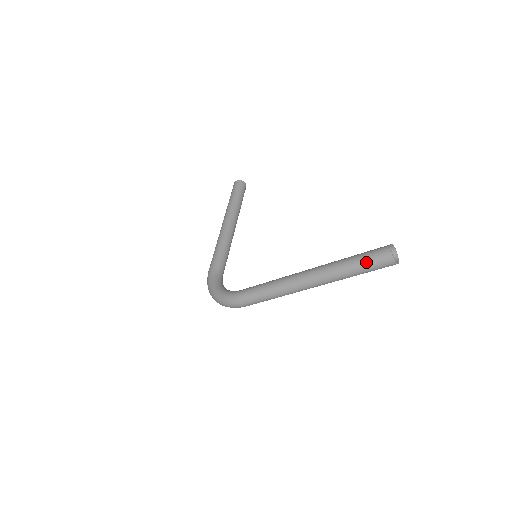
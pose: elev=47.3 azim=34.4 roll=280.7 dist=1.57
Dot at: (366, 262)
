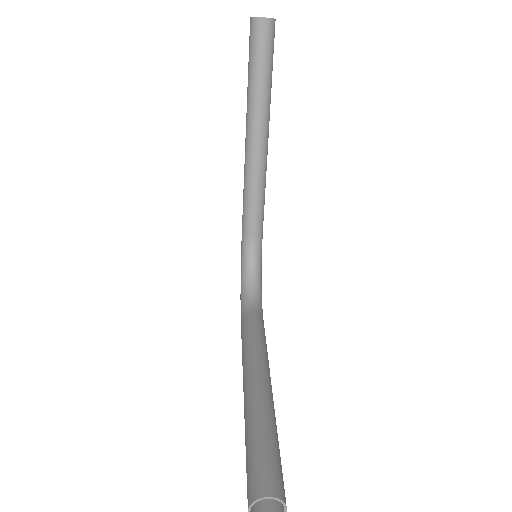
Dot at: occluded
